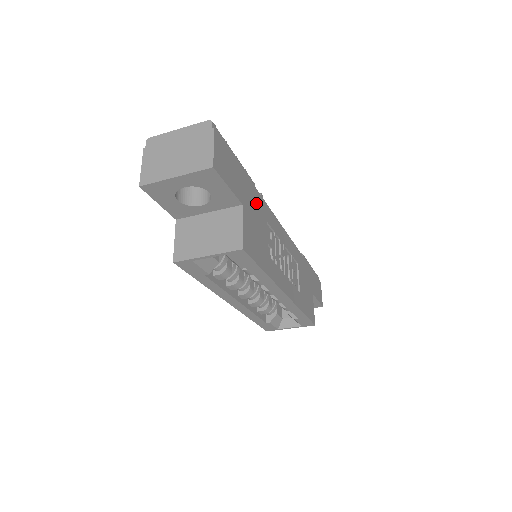
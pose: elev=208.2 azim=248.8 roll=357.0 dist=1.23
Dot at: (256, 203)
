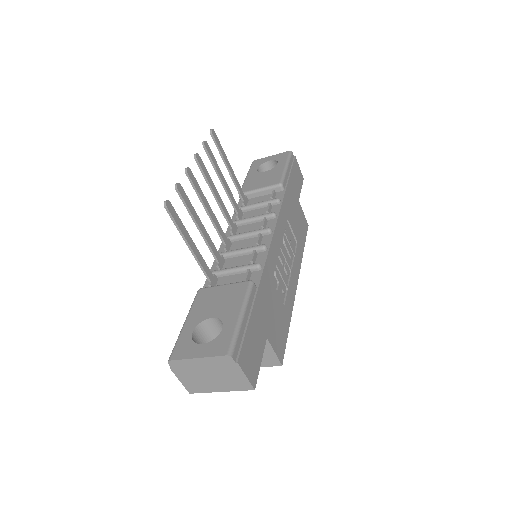
Dot at: (265, 297)
